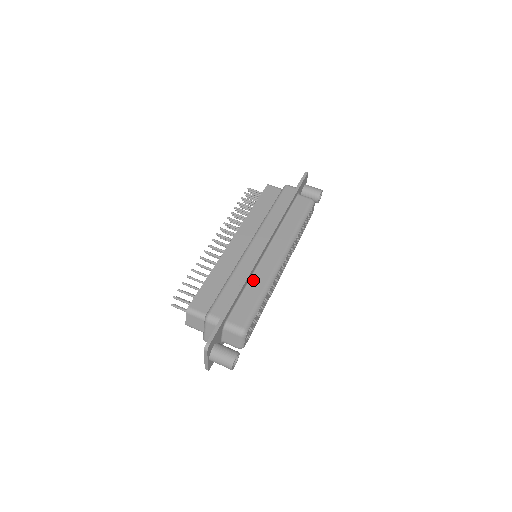
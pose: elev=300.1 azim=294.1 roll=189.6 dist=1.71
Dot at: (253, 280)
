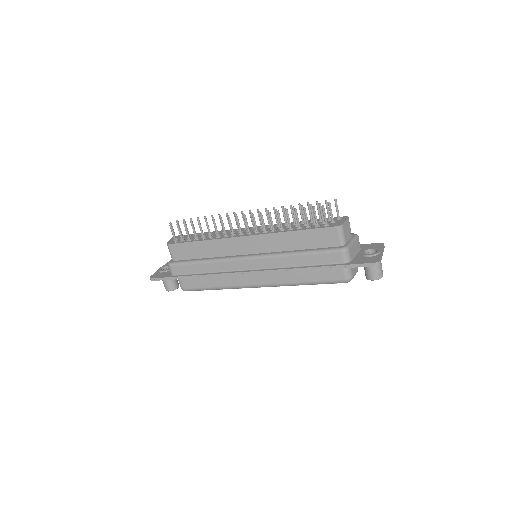
Dot at: (220, 276)
